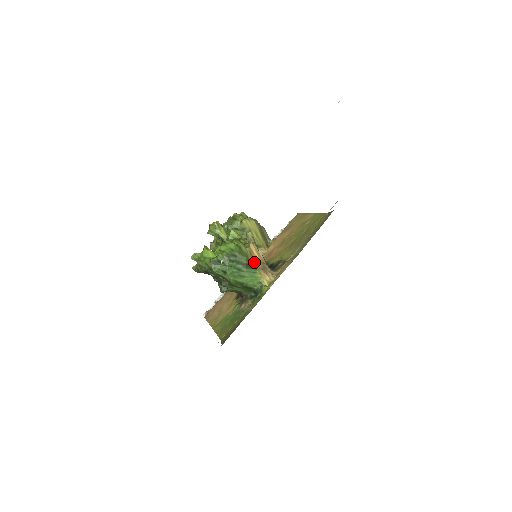
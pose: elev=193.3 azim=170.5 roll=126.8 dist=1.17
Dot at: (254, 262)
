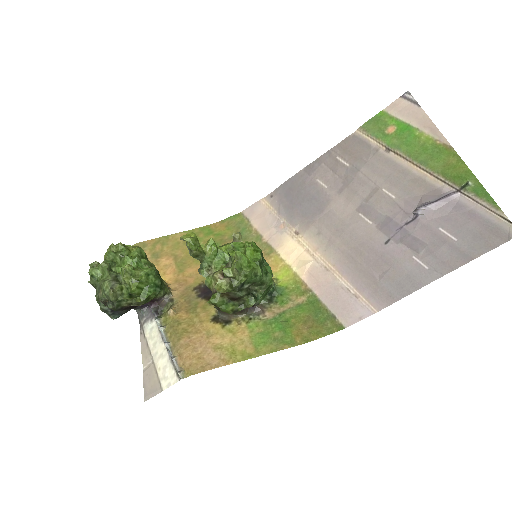
Dot at: occluded
